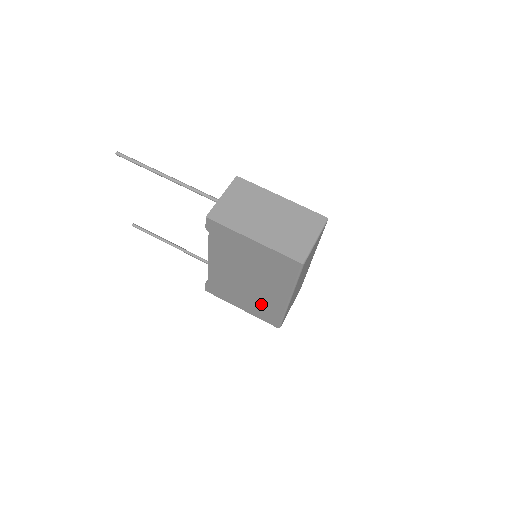
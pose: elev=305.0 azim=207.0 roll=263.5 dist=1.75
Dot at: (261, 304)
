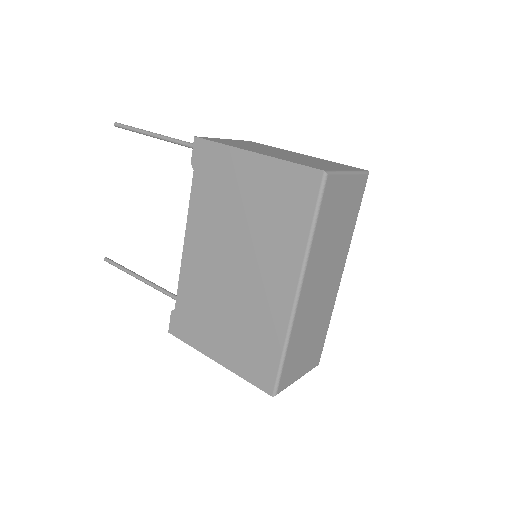
Dot at: (249, 329)
